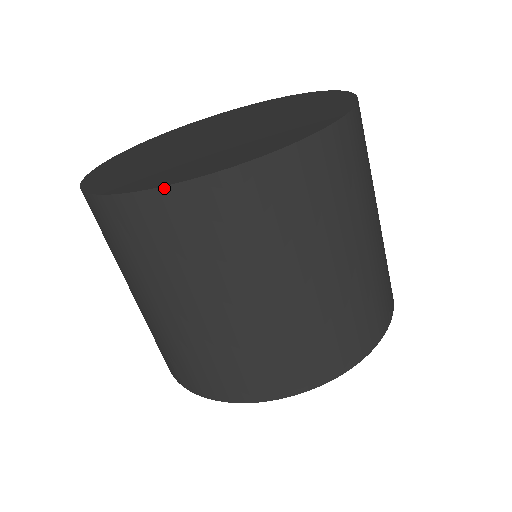
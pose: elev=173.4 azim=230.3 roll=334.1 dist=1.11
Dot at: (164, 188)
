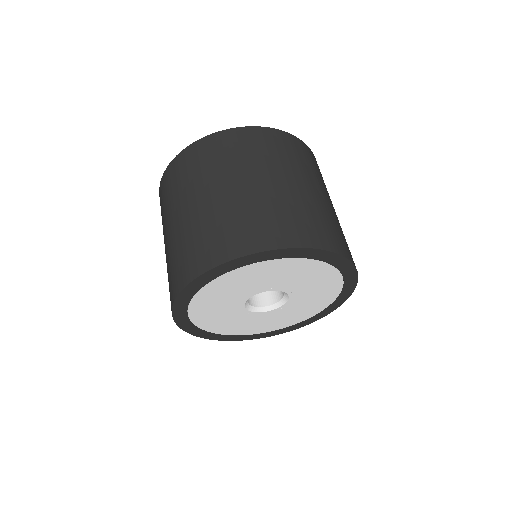
Dot at: (233, 129)
